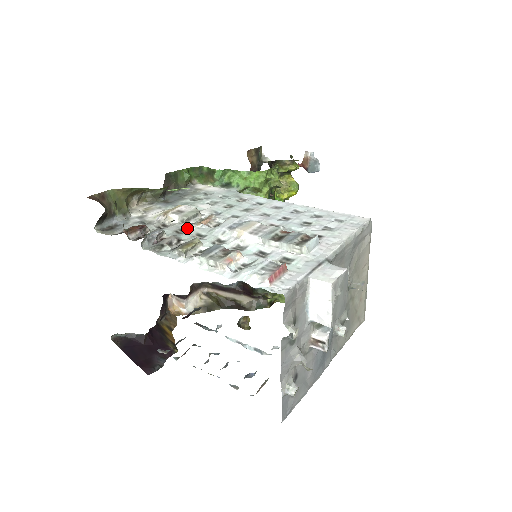
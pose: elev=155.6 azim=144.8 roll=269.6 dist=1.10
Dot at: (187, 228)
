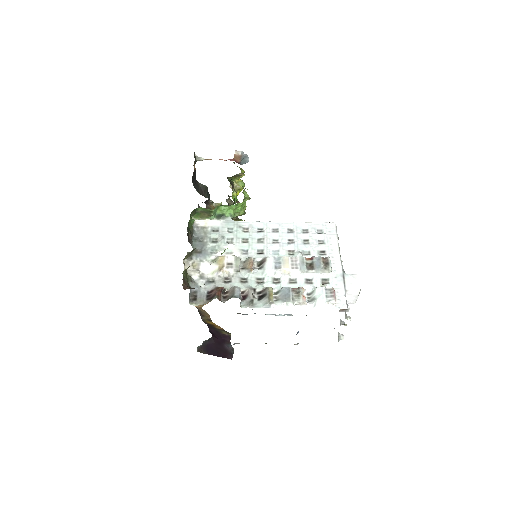
Dot at: (245, 276)
